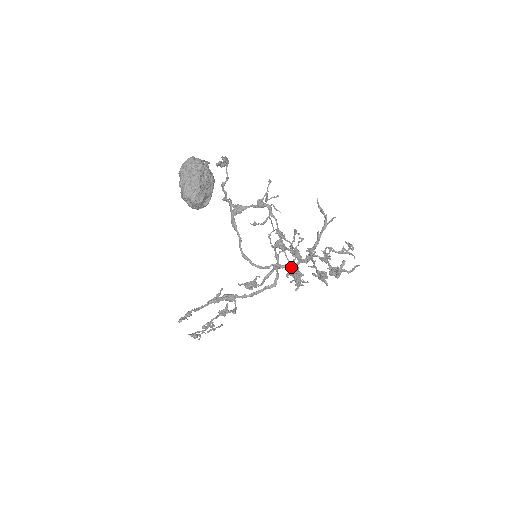
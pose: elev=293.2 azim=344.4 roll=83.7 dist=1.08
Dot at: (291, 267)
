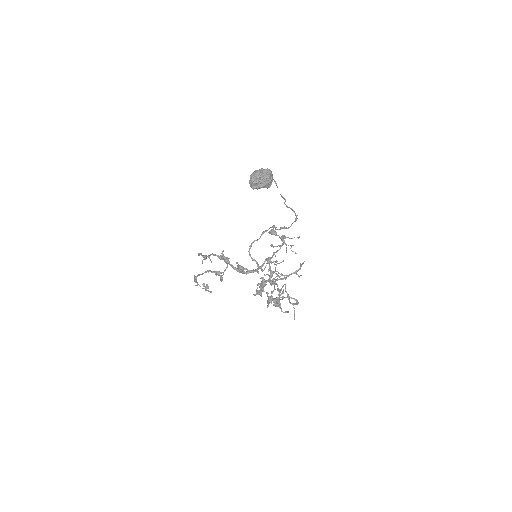
Dot at: (263, 279)
